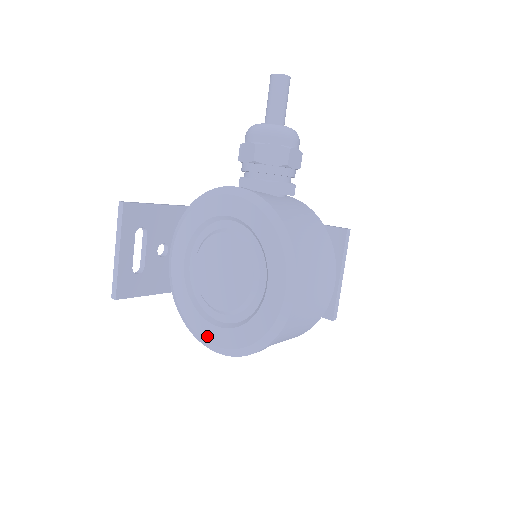
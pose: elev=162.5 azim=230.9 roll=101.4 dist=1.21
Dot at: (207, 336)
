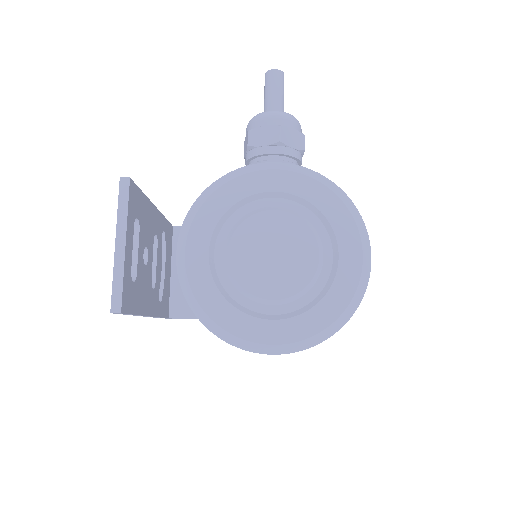
Dot at: (260, 336)
